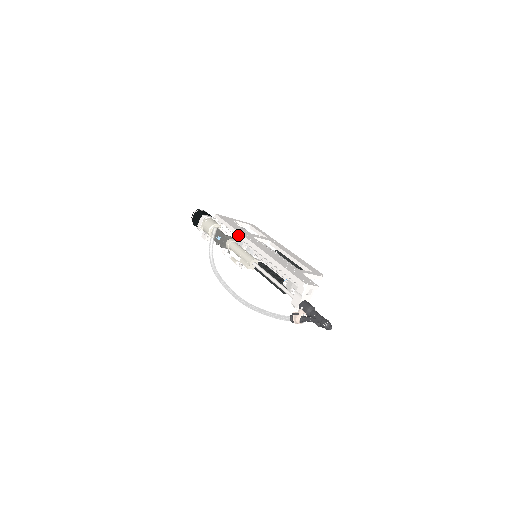
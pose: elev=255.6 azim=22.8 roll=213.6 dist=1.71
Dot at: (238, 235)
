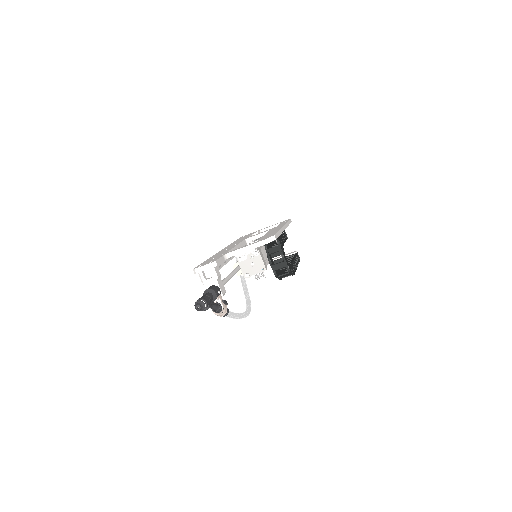
Dot at: occluded
